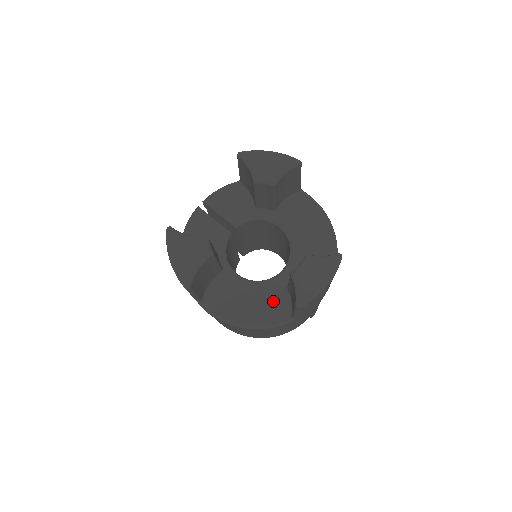
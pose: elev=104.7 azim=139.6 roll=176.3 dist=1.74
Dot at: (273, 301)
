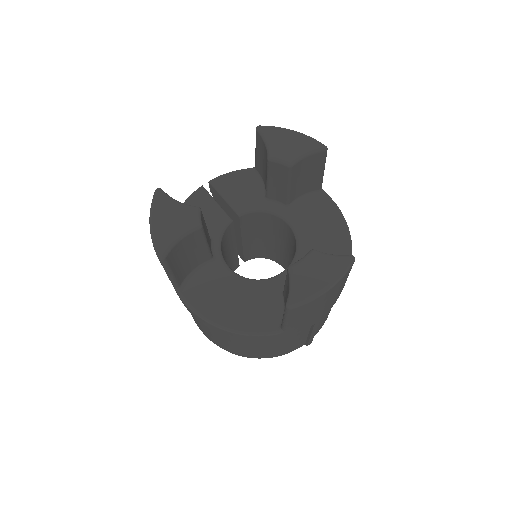
Dot at: (263, 305)
